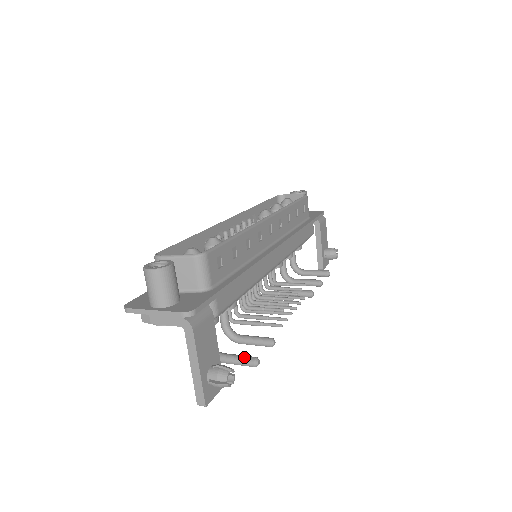
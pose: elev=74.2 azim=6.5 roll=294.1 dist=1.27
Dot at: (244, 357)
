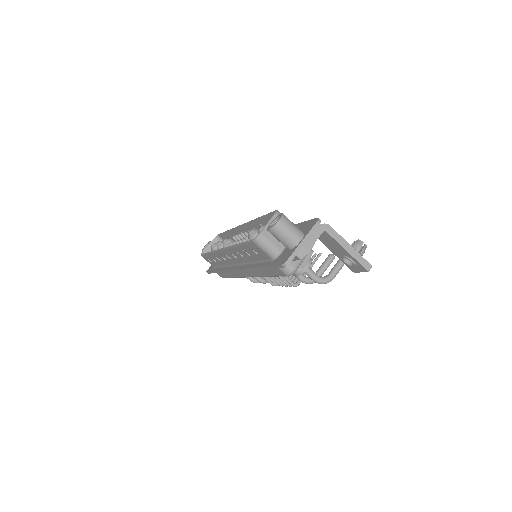
Dot at: occluded
